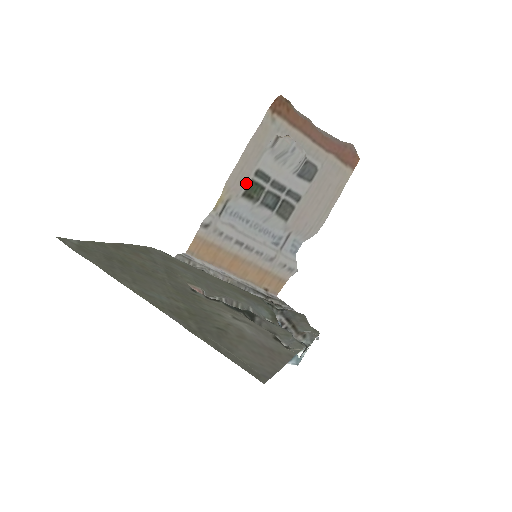
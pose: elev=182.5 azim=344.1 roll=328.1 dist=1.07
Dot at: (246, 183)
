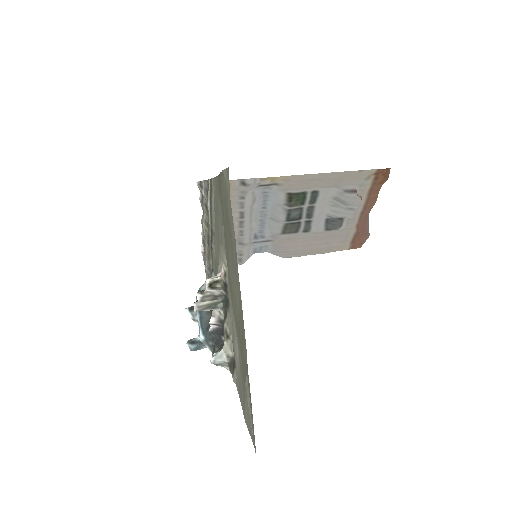
Dot at: (301, 190)
